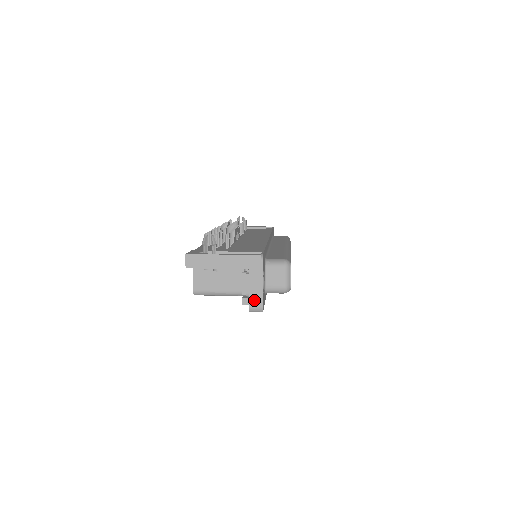
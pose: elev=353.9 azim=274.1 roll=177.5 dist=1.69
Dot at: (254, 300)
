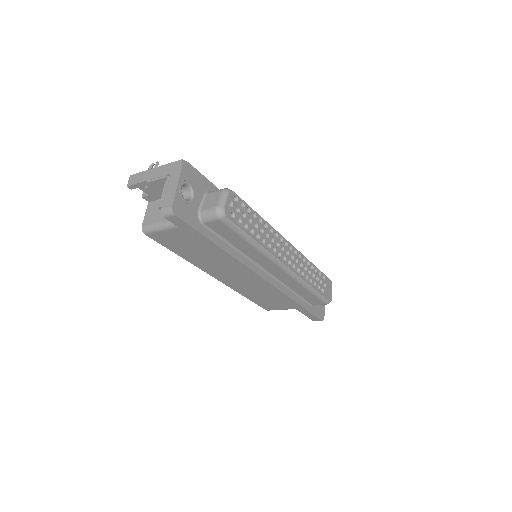
Dot at: (167, 200)
